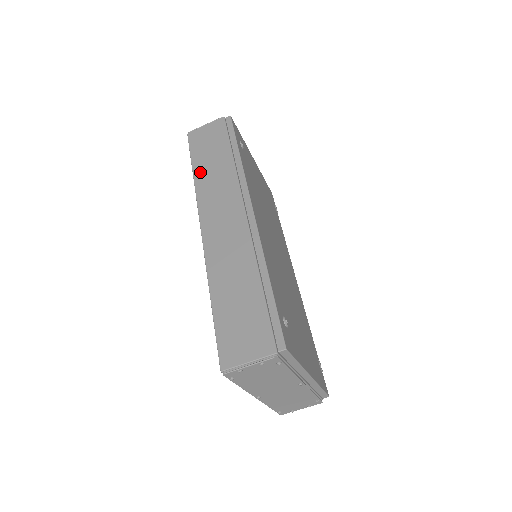
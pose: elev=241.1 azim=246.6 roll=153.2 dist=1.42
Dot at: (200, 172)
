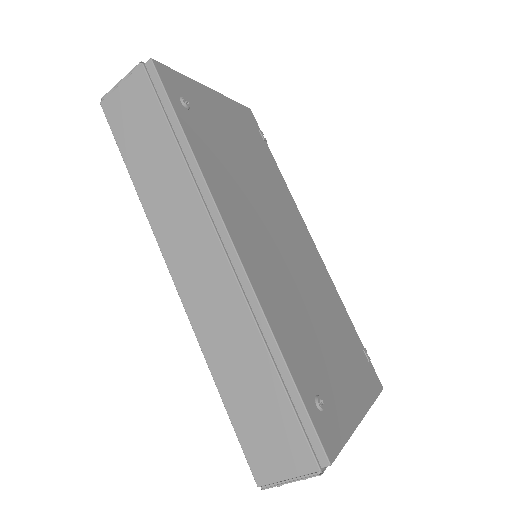
Dot at: (141, 179)
